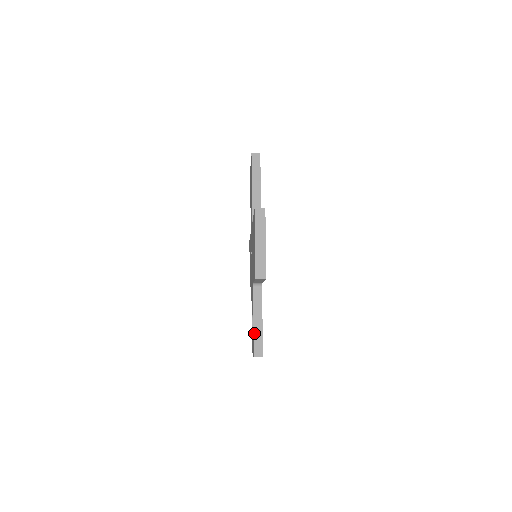
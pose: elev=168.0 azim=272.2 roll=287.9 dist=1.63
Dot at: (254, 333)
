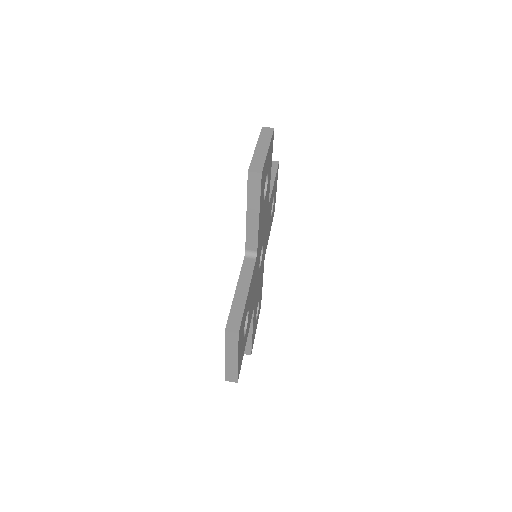
Dot at: occluded
